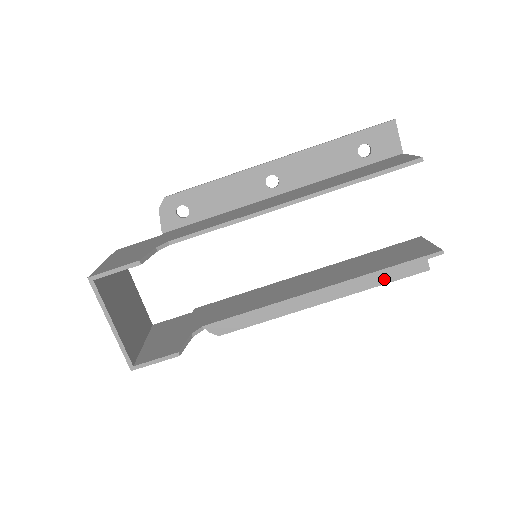
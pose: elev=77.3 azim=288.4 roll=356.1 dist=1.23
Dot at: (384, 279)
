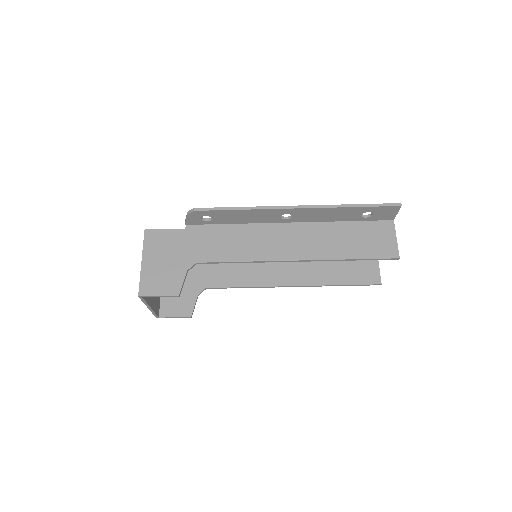
Dot at: occluded
